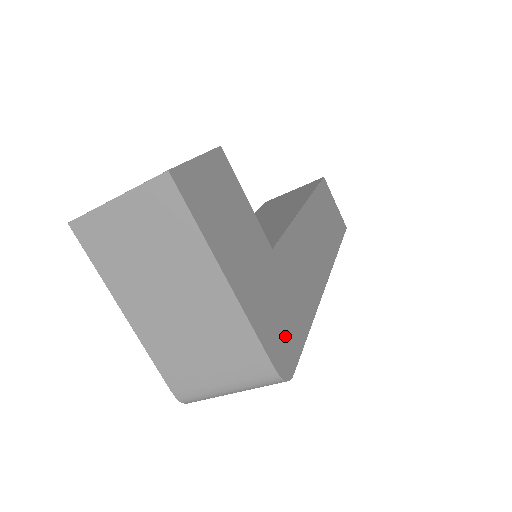
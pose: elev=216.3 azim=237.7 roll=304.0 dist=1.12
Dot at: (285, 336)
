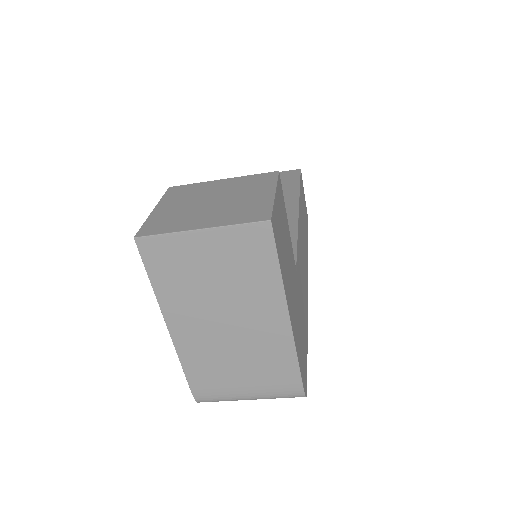
Dot at: (303, 354)
